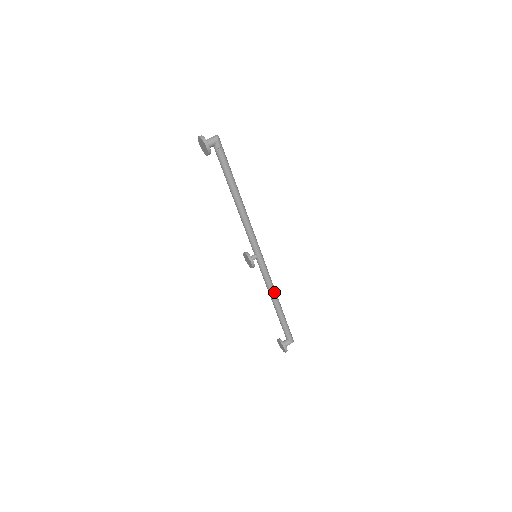
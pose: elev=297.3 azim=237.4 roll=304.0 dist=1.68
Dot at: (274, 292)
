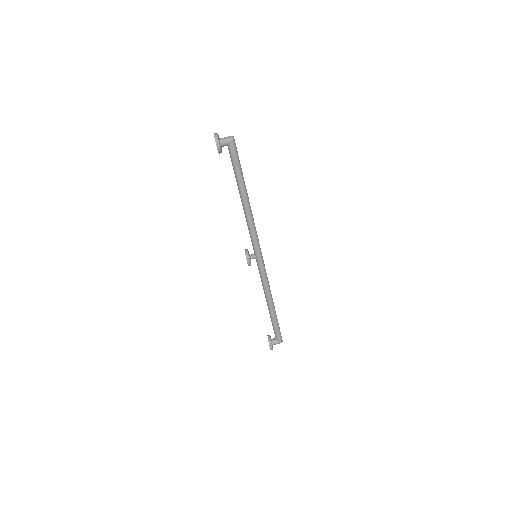
Dot at: (269, 293)
